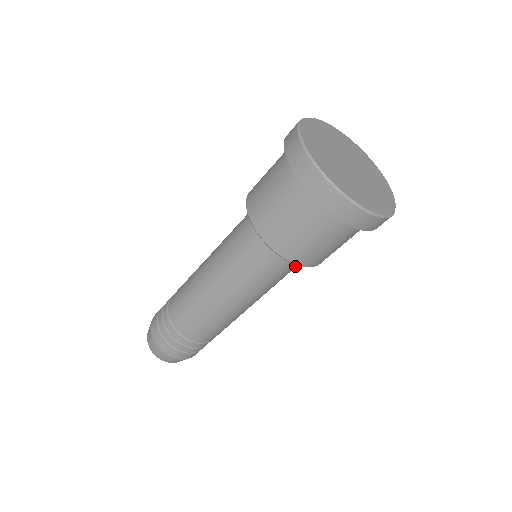
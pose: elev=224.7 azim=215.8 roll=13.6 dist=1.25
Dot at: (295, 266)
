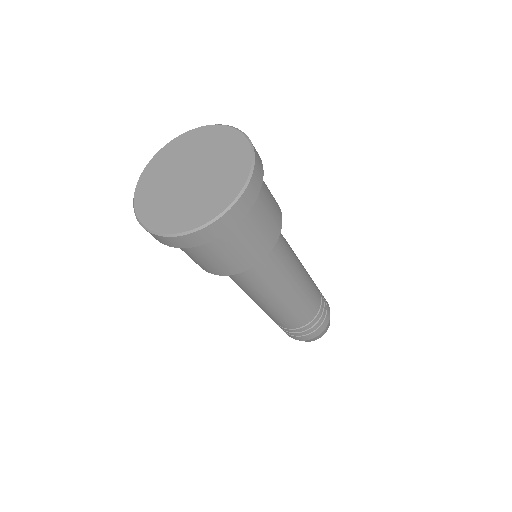
Dot at: occluded
